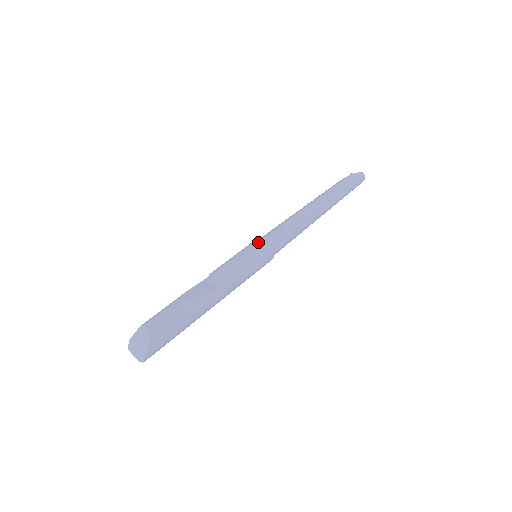
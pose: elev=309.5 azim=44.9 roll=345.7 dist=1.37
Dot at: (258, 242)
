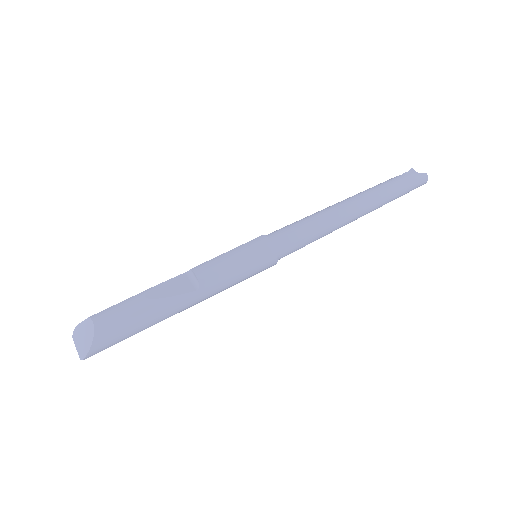
Dot at: (262, 242)
